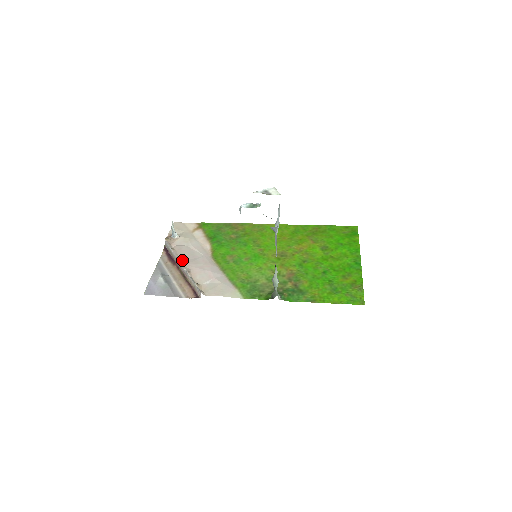
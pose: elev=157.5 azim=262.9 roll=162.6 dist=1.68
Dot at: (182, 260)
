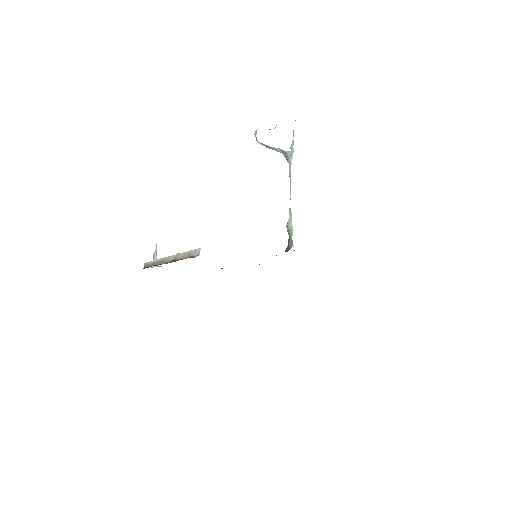
Dot at: occluded
